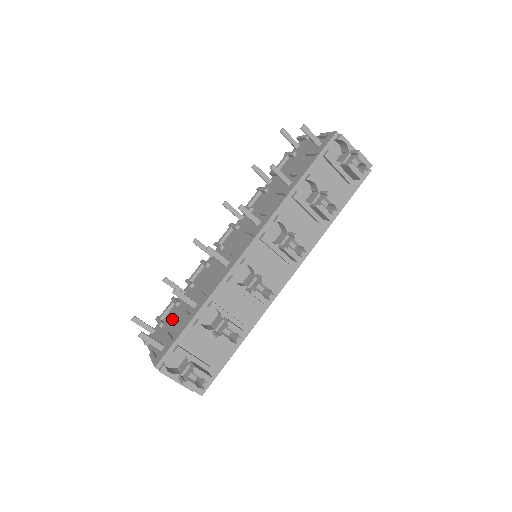
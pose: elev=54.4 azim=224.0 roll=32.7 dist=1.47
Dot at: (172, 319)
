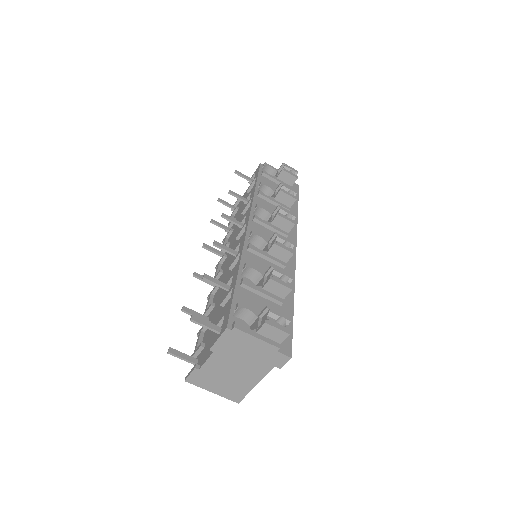
Dot at: occluded
